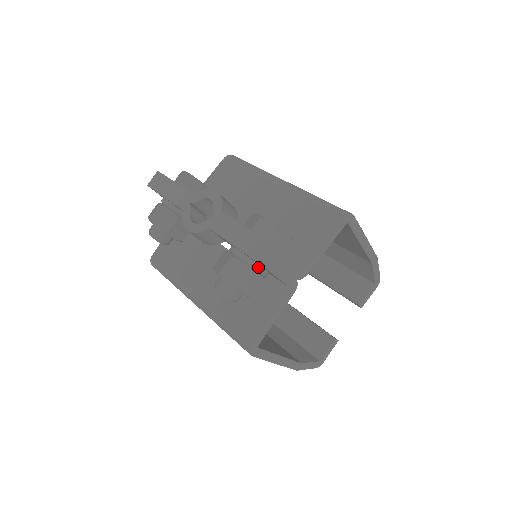
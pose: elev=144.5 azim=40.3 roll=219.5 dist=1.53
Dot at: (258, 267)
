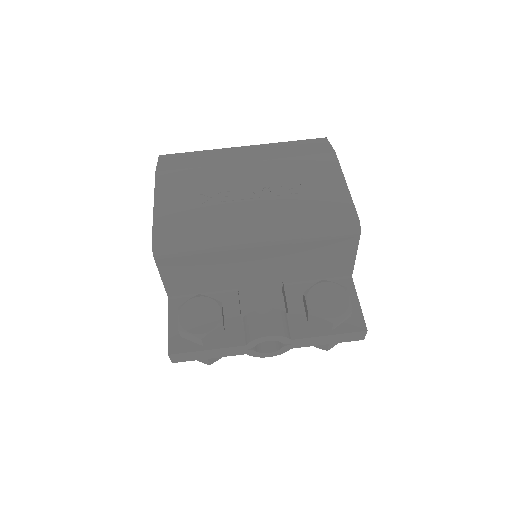
Dot at: occluded
